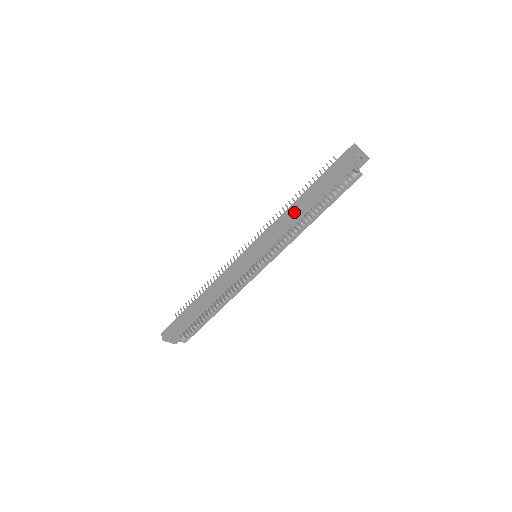
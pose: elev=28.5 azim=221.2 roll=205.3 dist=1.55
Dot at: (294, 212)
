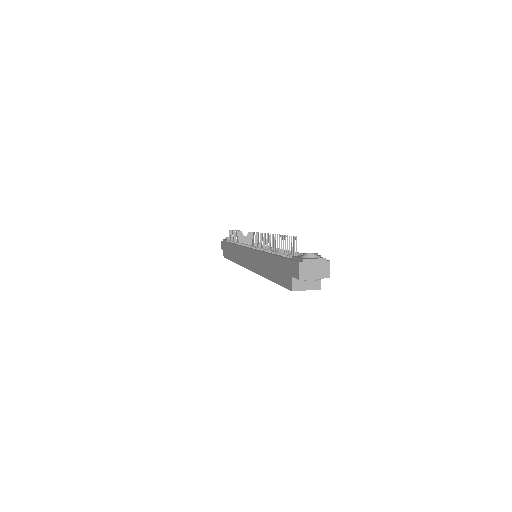
Dot at: (263, 266)
